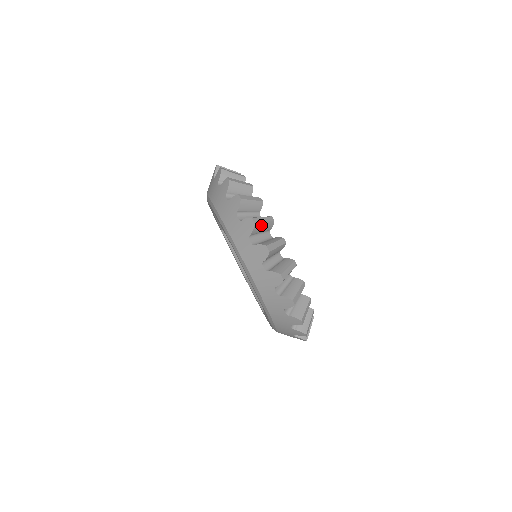
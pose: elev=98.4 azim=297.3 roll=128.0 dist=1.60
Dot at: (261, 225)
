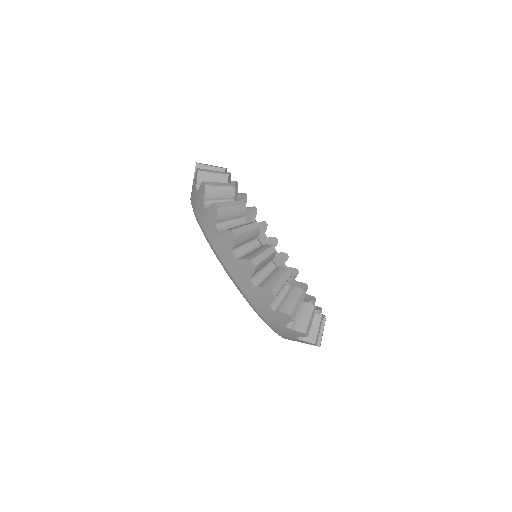
Dot at: (309, 326)
